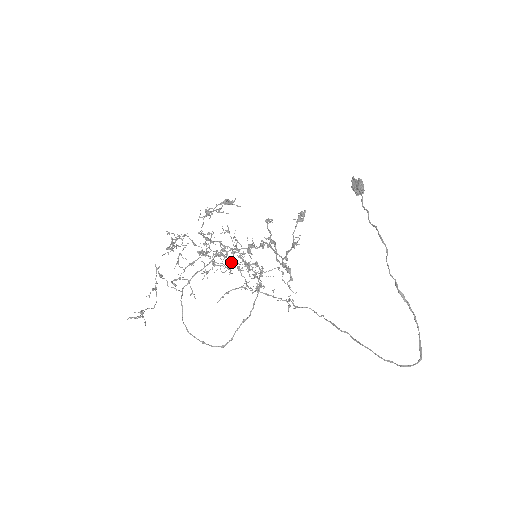
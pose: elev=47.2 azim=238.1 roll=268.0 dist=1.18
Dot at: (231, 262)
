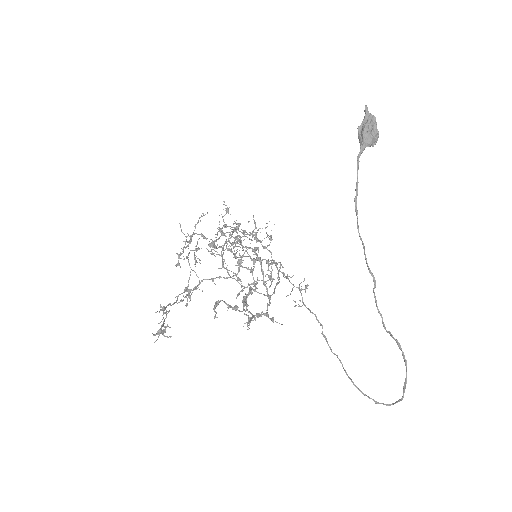
Dot at: occluded
